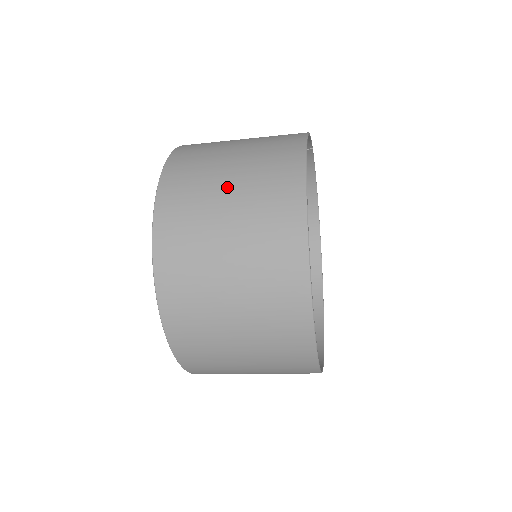
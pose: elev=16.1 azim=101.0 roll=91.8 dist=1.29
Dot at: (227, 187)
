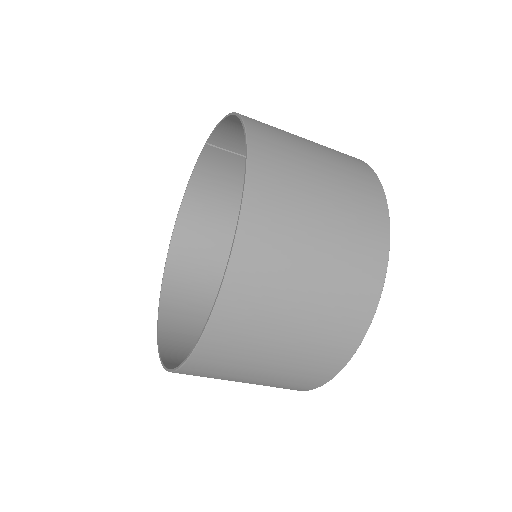
Dot at: (318, 163)
